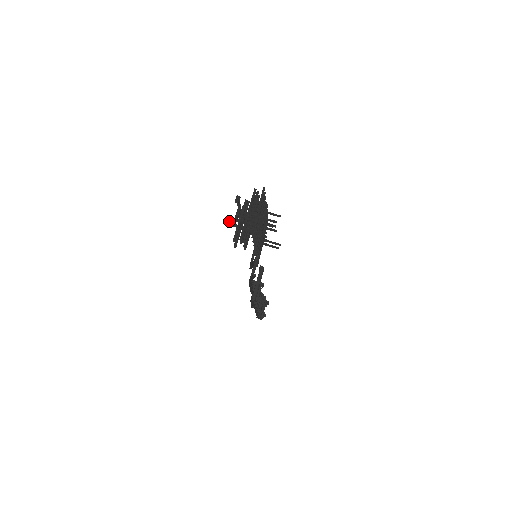
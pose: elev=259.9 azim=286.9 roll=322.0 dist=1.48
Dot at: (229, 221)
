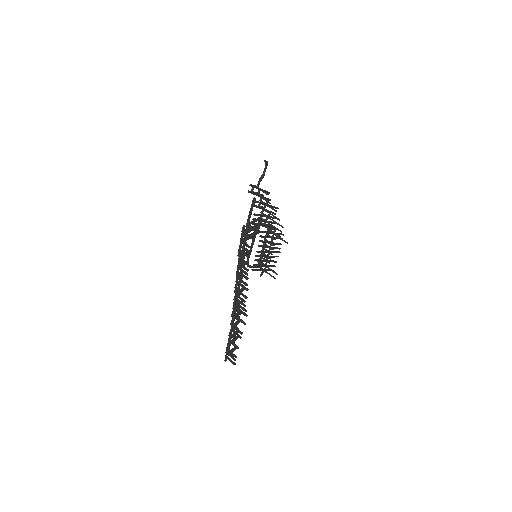
Dot at: (252, 187)
